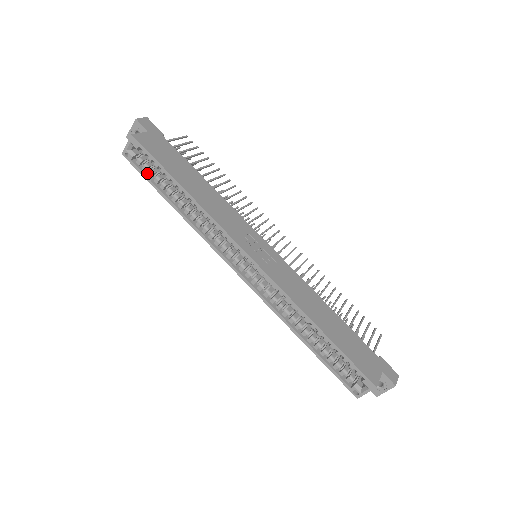
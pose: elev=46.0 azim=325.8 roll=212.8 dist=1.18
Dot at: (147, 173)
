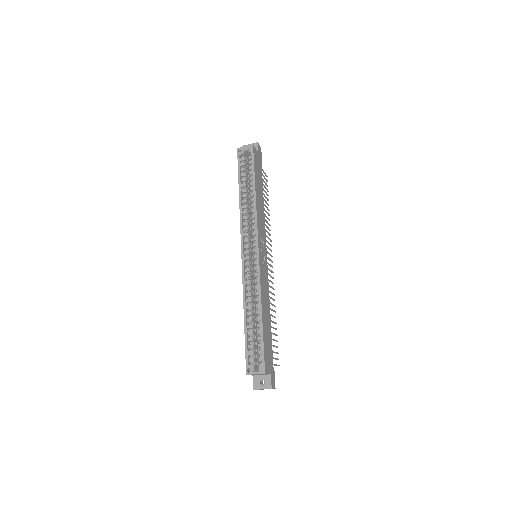
Dot at: (241, 168)
